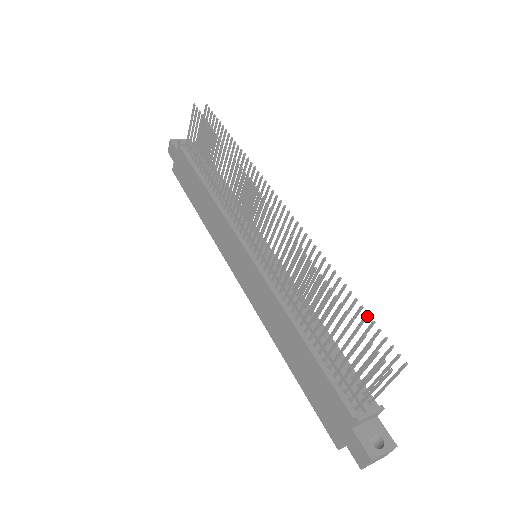
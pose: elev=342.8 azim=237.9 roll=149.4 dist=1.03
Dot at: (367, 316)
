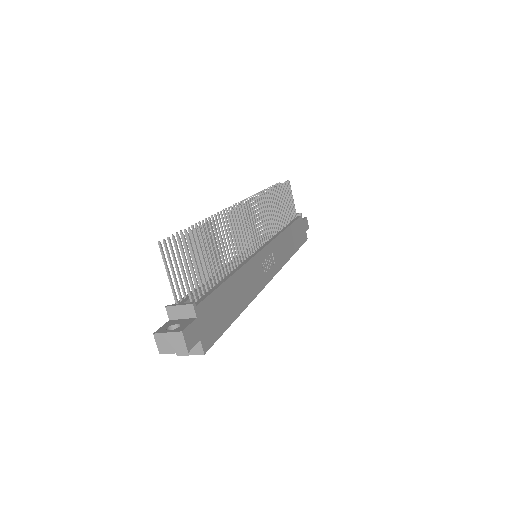
Dot at: (198, 229)
